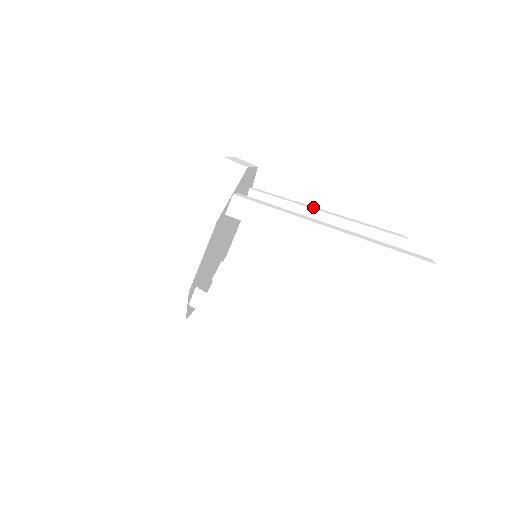
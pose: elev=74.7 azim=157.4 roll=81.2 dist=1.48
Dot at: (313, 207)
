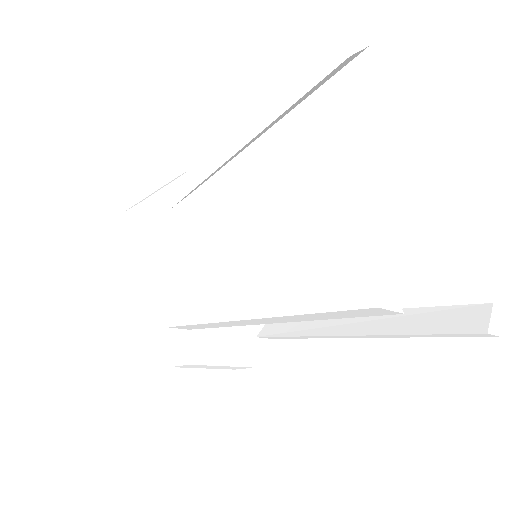
Dot at: occluded
